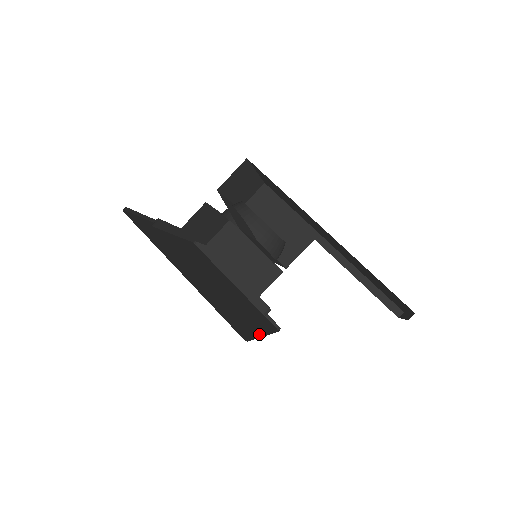
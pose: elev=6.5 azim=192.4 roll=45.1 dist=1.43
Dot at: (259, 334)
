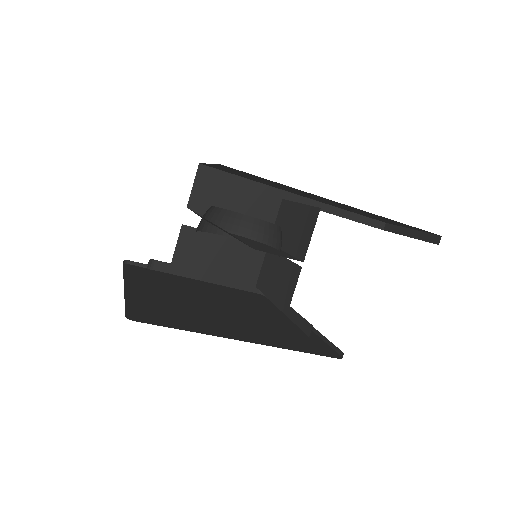
Dot at: occluded
